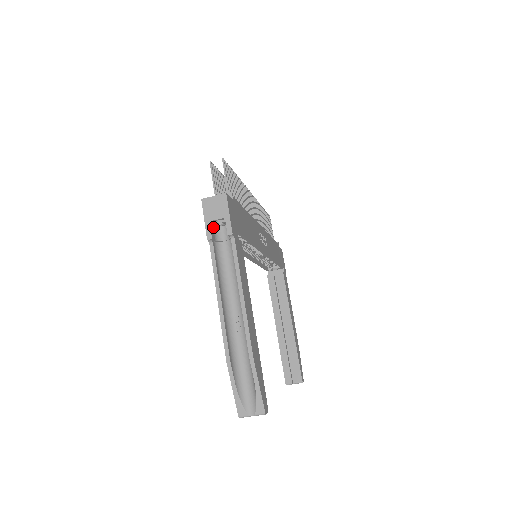
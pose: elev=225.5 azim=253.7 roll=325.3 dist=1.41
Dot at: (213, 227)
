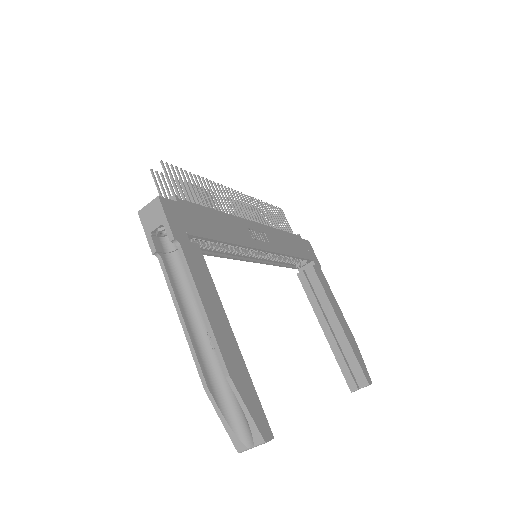
Dot at: (159, 238)
